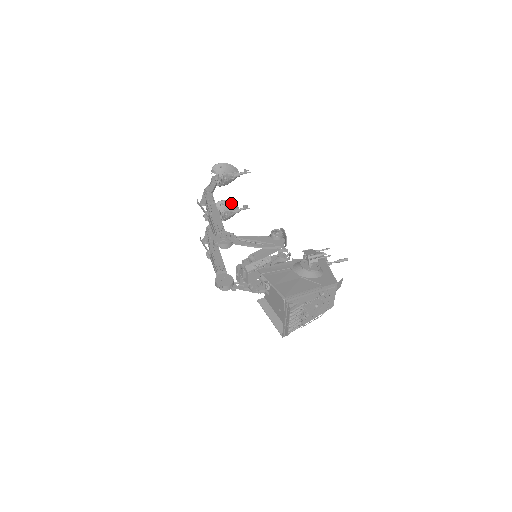
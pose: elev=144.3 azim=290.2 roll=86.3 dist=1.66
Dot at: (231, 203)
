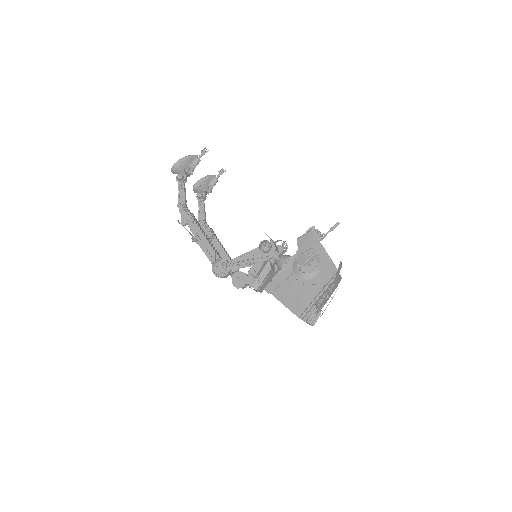
Dot at: (206, 178)
